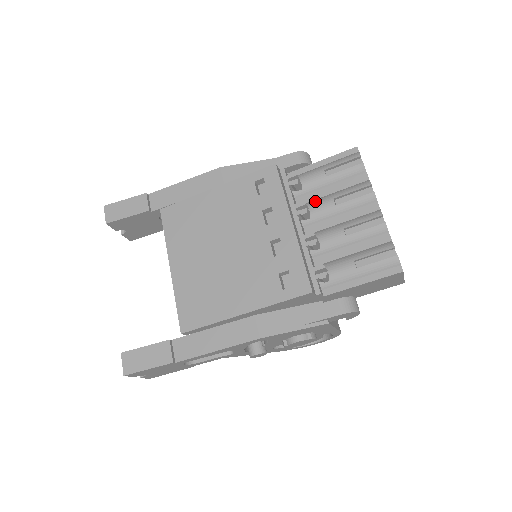
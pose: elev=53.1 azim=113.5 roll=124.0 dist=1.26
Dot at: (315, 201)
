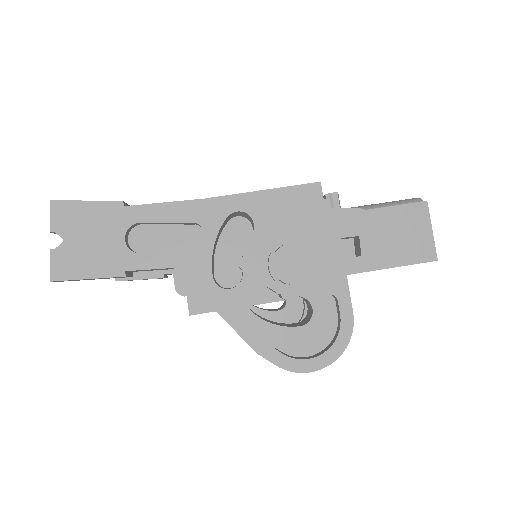
Dot at: occluded
